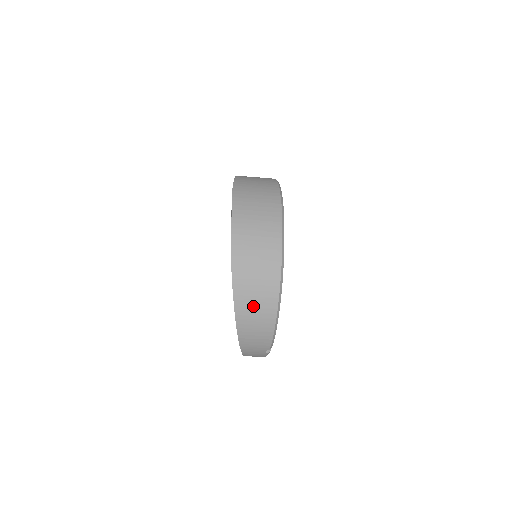
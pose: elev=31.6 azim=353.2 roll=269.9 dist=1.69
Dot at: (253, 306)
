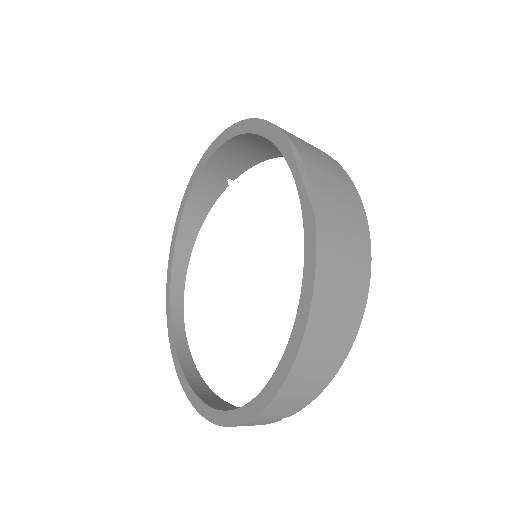
Dot at: (325, 342)
